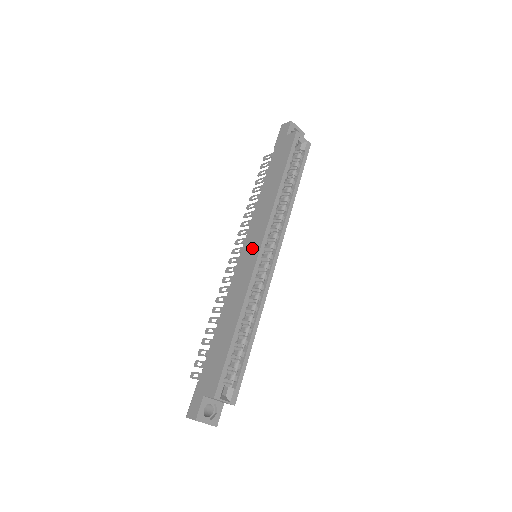
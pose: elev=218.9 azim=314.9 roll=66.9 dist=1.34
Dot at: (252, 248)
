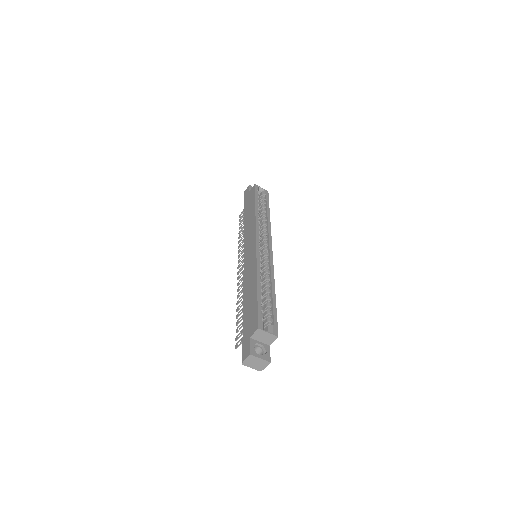
Dot at: (250, 247)
